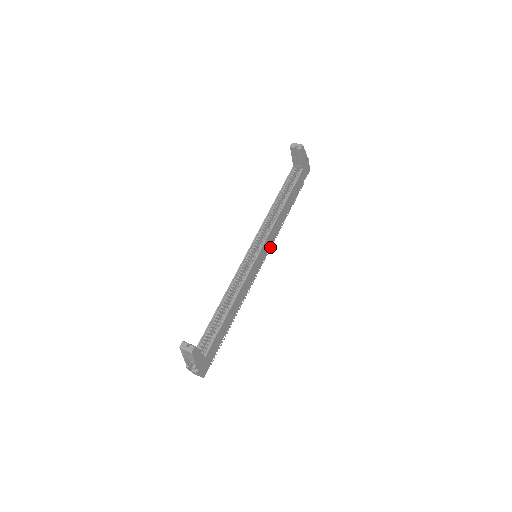
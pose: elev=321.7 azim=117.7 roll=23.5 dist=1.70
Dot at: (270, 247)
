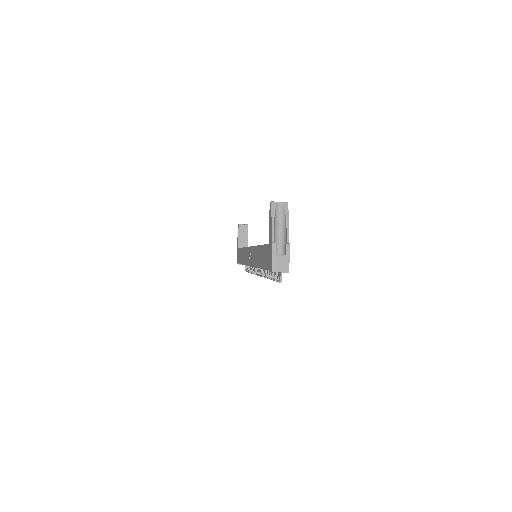
Dot at: (255, 272)
